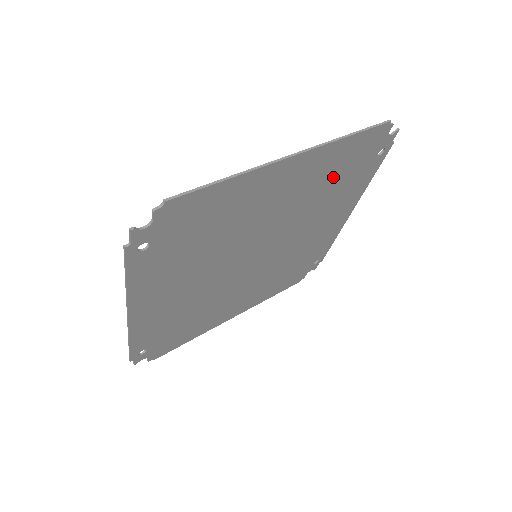
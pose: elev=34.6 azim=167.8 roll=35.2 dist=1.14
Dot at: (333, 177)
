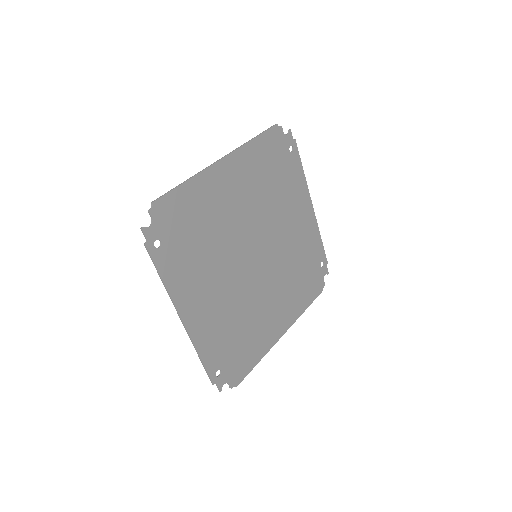
Dot at: (267, 174)
